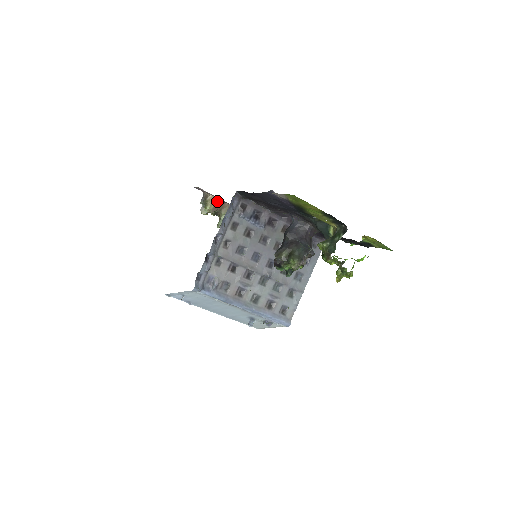
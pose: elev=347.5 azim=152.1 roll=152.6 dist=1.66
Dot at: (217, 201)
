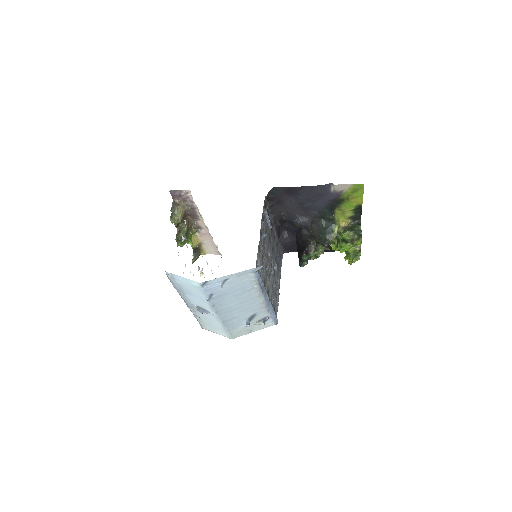
Dot at: (186, 211)
